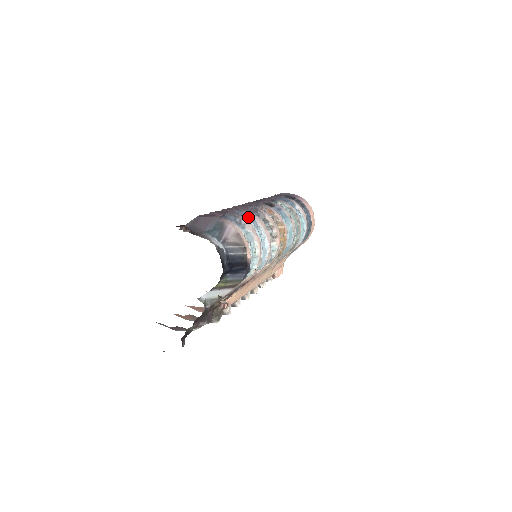
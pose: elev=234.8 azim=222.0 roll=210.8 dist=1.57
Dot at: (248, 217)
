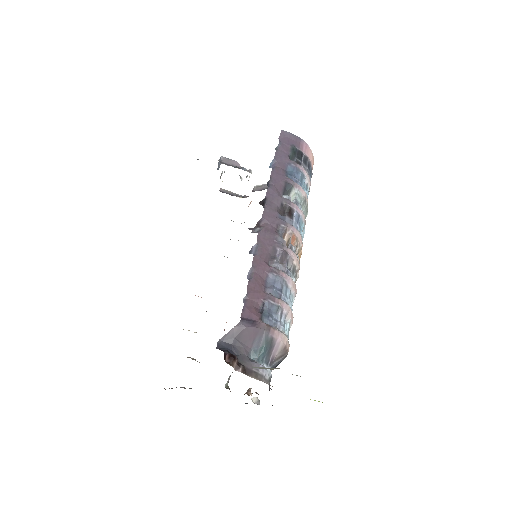
Dot at: (283, 287)
